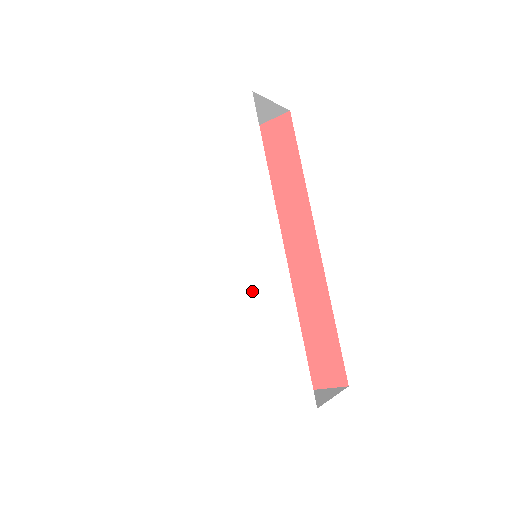
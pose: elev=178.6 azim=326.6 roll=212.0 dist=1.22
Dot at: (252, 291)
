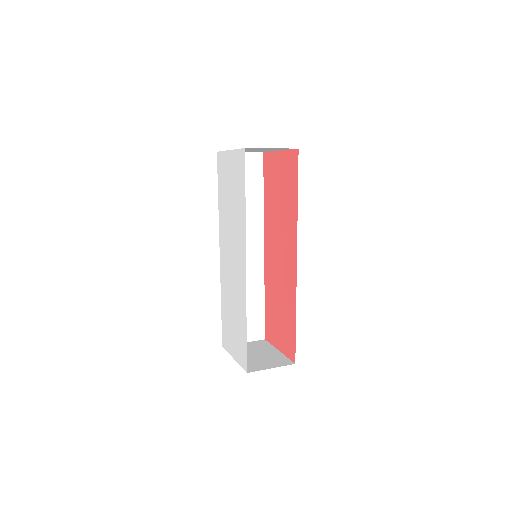
Dot at: (235, 285)
